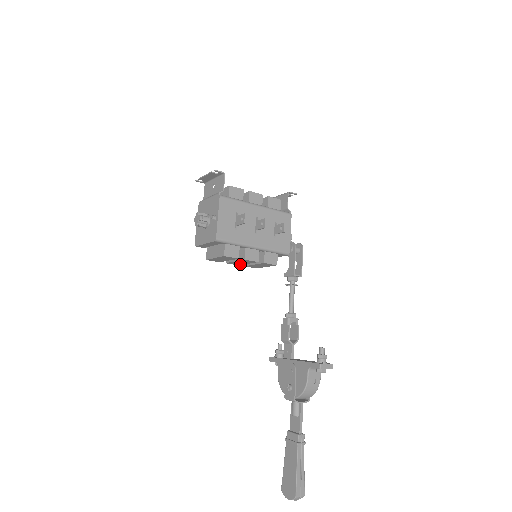
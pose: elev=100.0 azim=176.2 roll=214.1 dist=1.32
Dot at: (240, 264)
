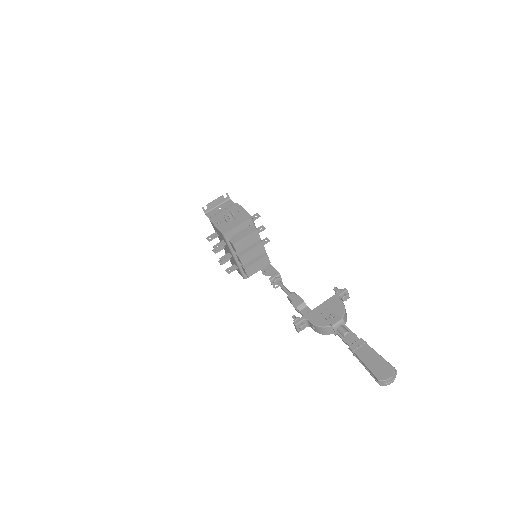
Dot at: (246, 261)
